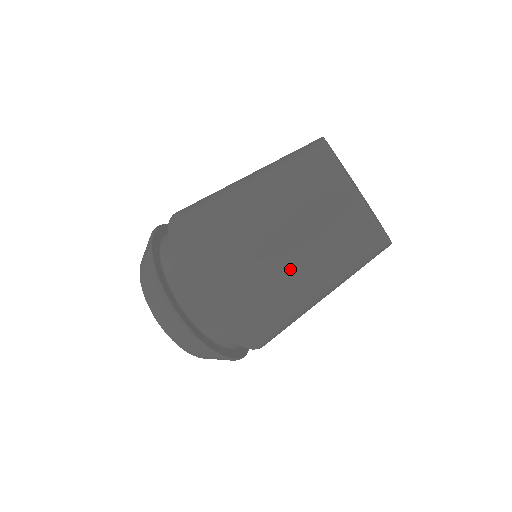
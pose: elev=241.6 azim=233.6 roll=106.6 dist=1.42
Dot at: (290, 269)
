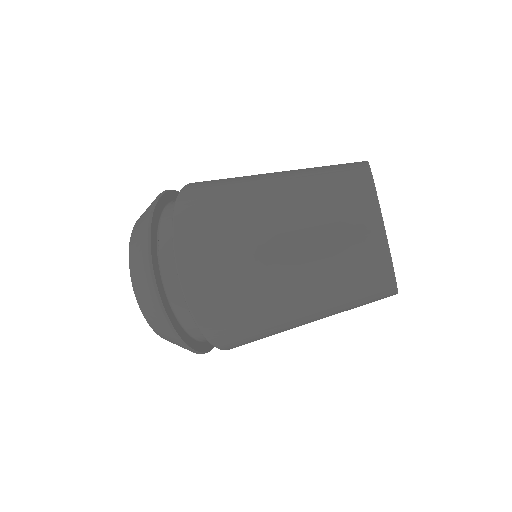
Dot at: occluded
